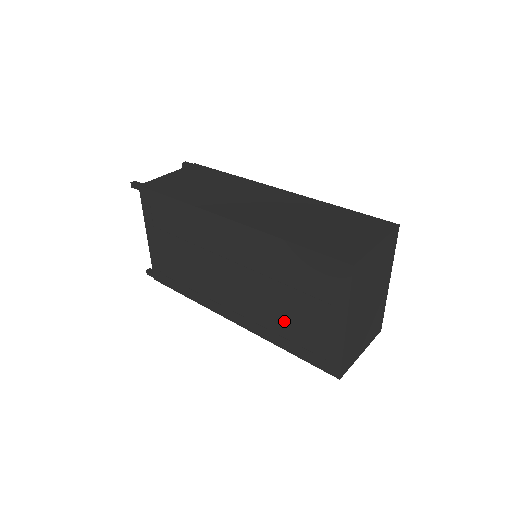
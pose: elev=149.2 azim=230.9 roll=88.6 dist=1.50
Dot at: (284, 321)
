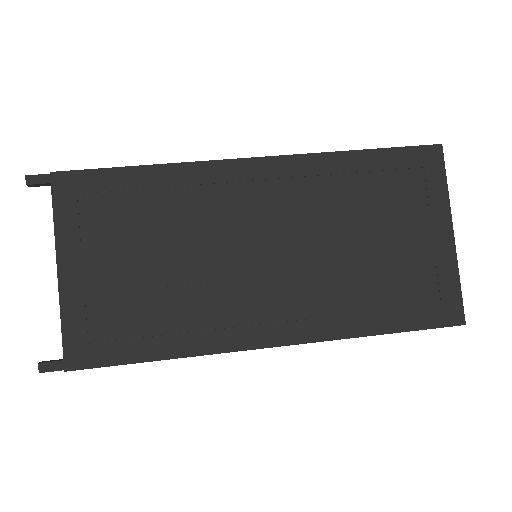
Dot at: (368, 281)
